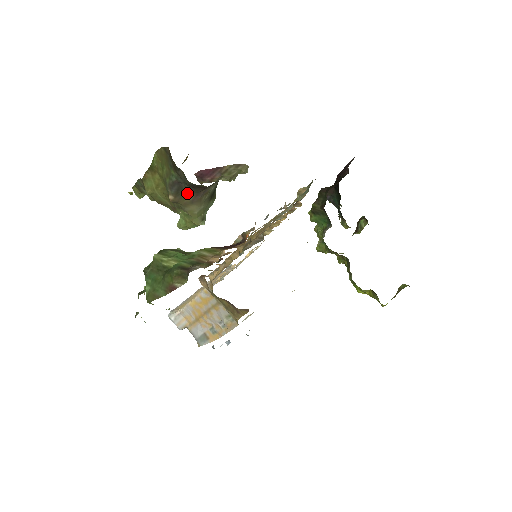
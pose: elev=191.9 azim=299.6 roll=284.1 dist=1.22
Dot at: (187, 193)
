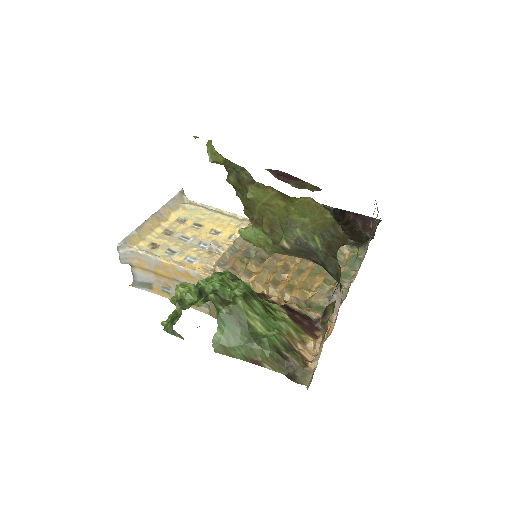
Dot at: (308, 258)
